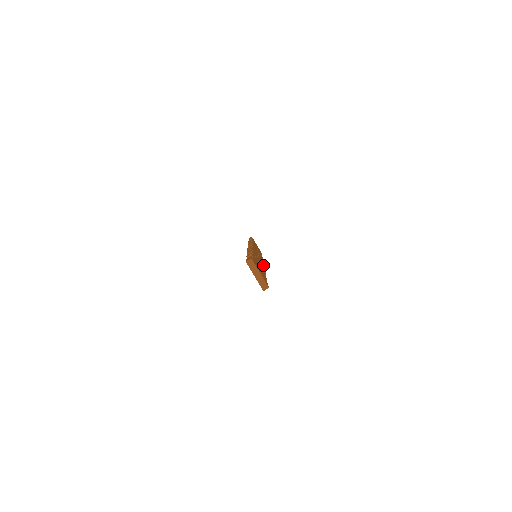
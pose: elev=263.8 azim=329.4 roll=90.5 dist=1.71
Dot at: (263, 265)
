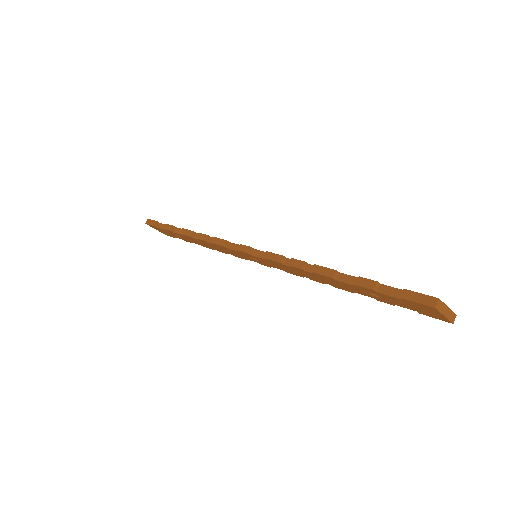
Dot at: occluded
